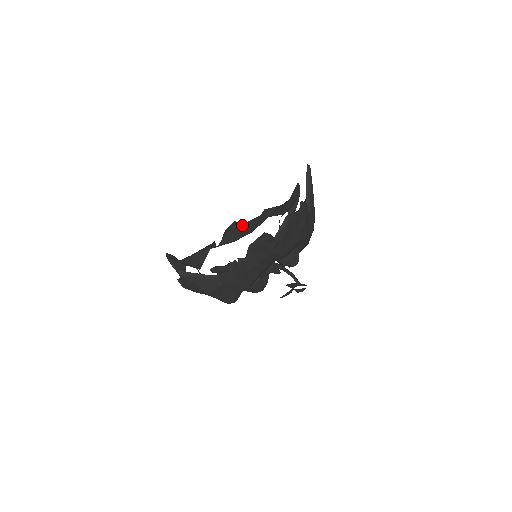
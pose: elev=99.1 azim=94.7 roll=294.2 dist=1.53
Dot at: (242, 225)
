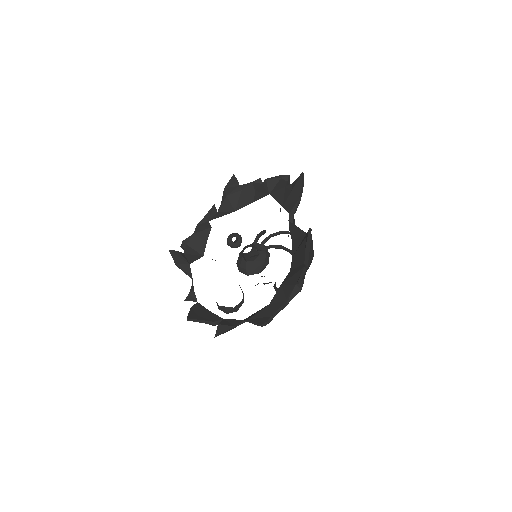
Dot at: (242, 186)
